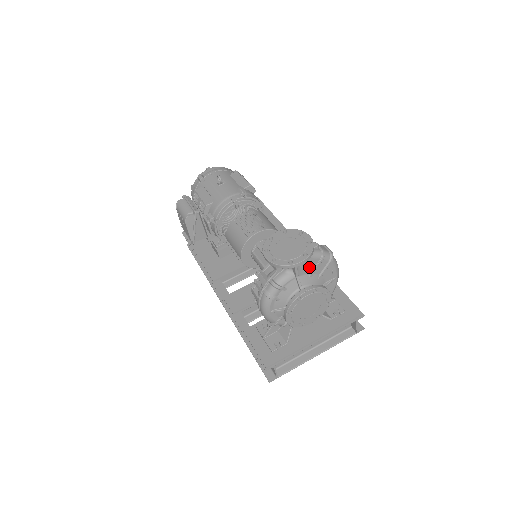
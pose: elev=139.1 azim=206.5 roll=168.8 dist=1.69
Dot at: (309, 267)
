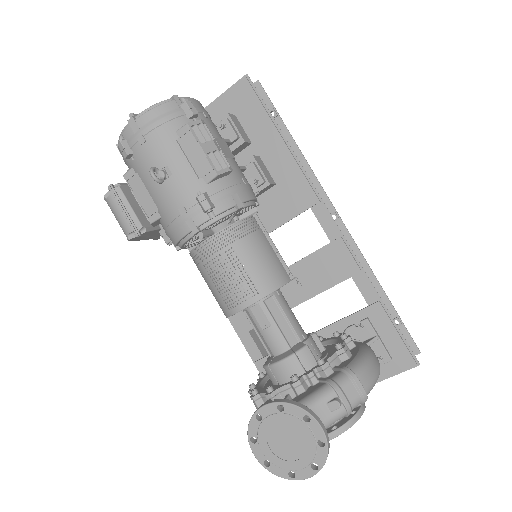
Dot at: occluded
